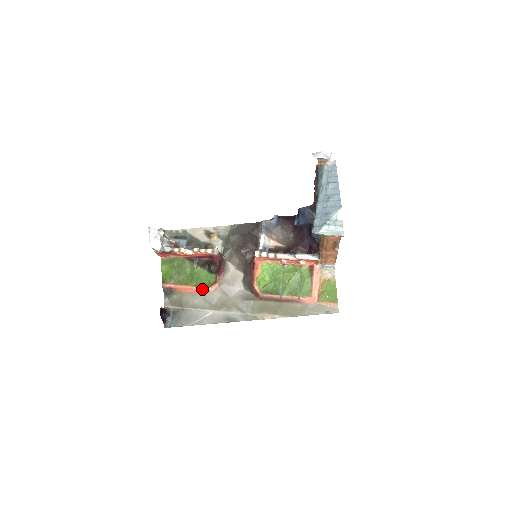
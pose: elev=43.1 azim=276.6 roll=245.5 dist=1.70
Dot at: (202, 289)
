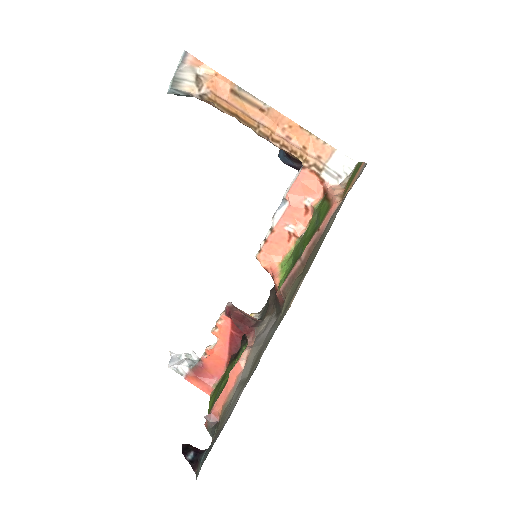
Dot at: (232, 372)
